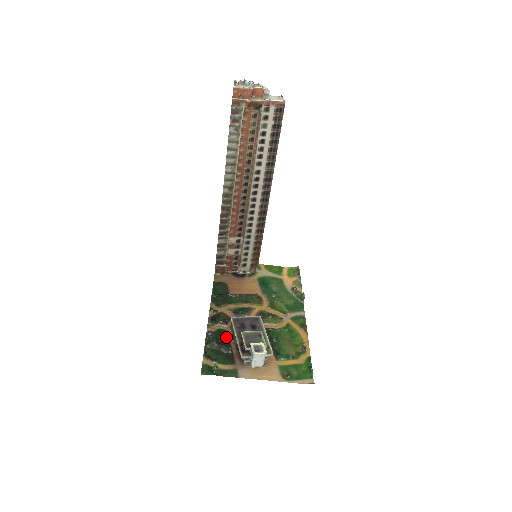
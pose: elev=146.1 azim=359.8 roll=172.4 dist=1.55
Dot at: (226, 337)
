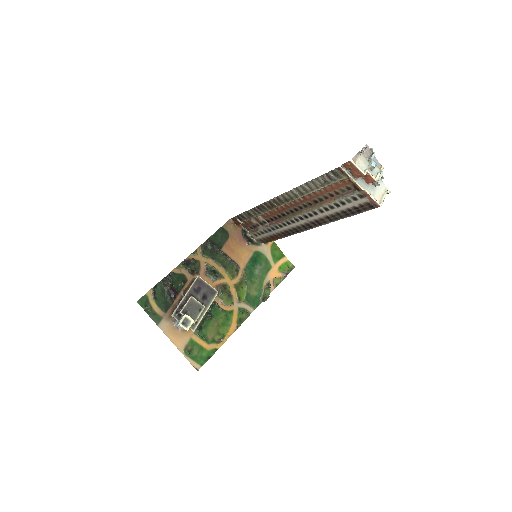
Dot at: (181, 286)
